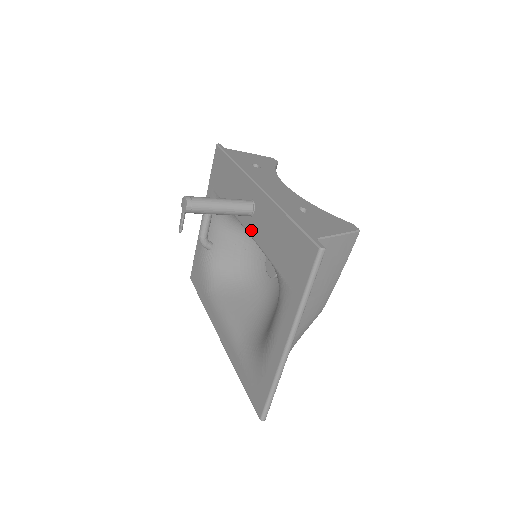
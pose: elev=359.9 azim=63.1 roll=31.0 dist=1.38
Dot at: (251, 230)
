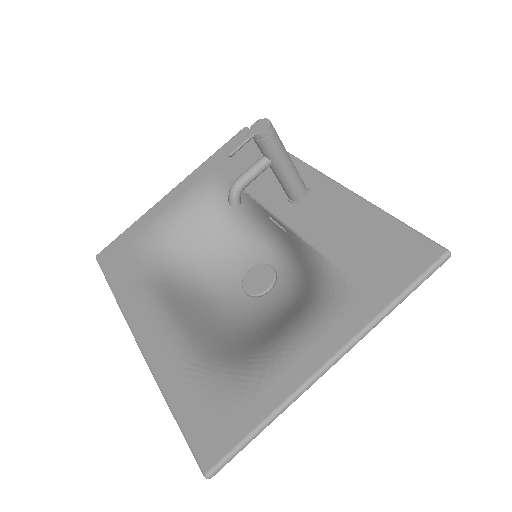
Dot at: (289, 216)
